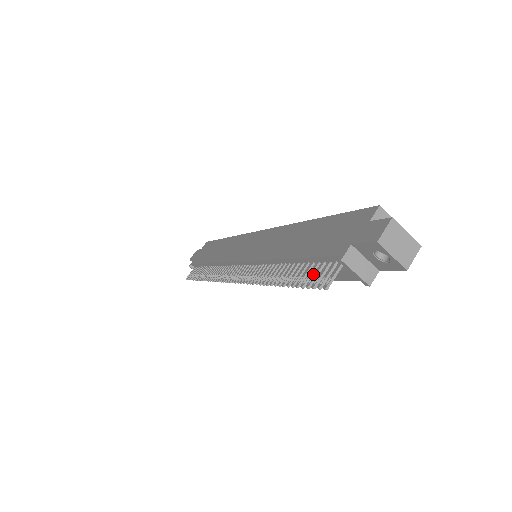
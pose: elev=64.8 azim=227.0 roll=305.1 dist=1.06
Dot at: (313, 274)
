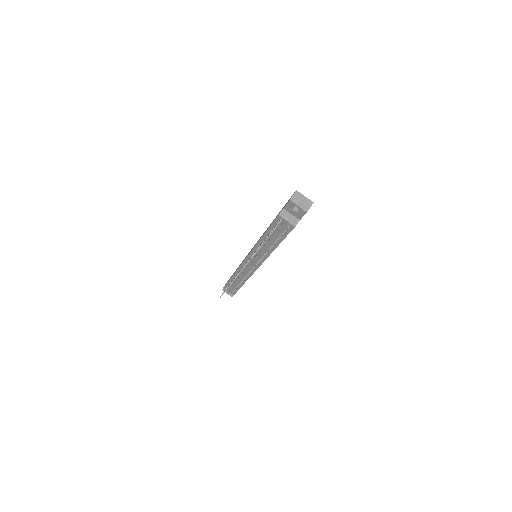
Dot at: occluded
